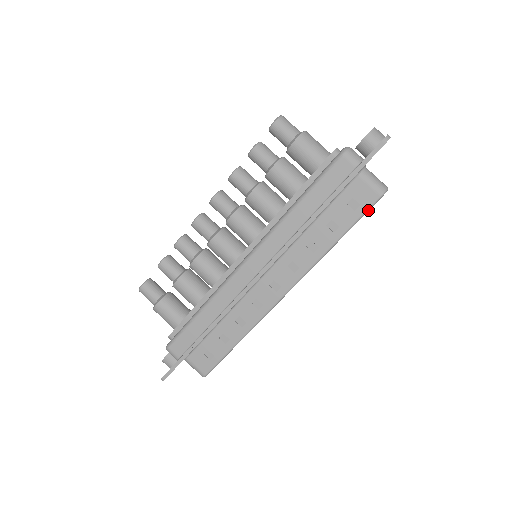
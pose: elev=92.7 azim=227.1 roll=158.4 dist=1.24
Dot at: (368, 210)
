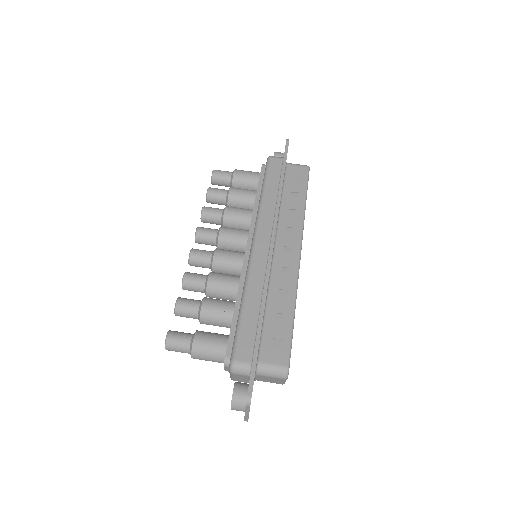
Dot at: (308, 177)
